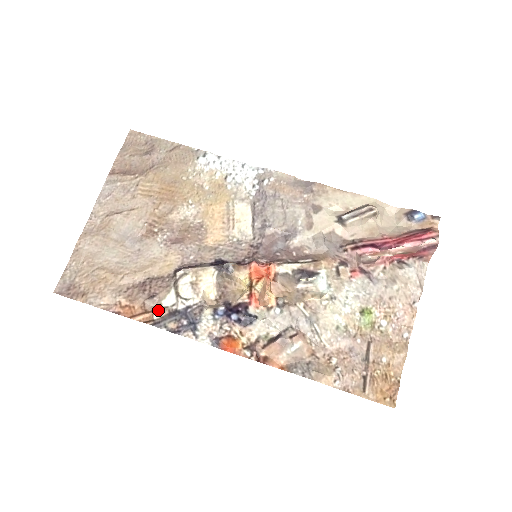
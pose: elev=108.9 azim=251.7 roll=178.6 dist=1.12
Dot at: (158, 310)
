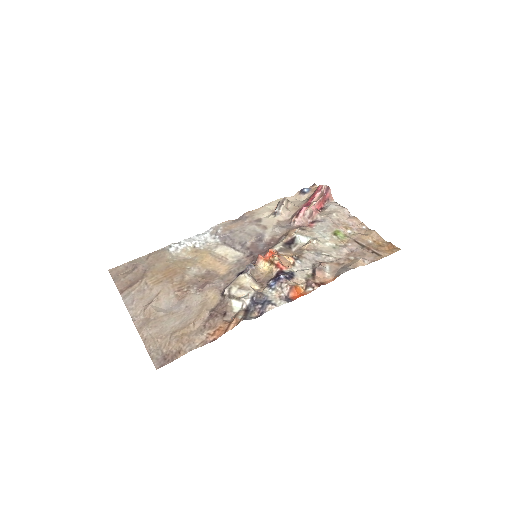
Dot at: (237, 315)
